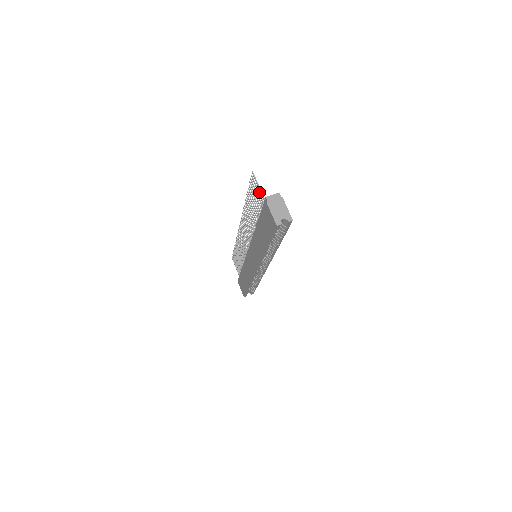
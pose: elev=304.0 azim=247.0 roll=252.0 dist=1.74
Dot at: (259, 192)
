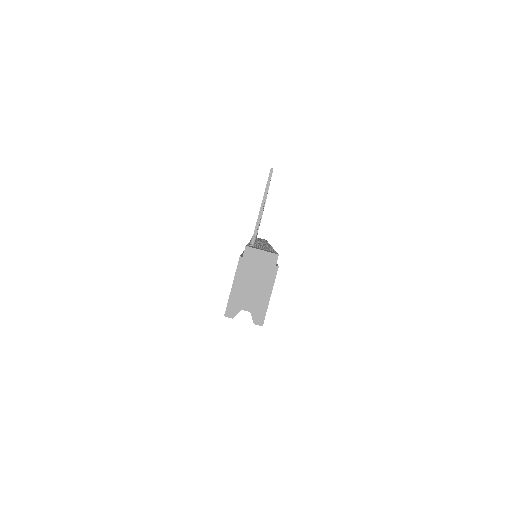
Dot at: occluded
